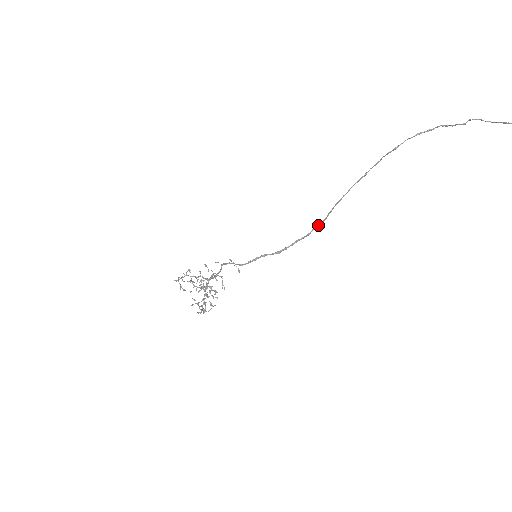
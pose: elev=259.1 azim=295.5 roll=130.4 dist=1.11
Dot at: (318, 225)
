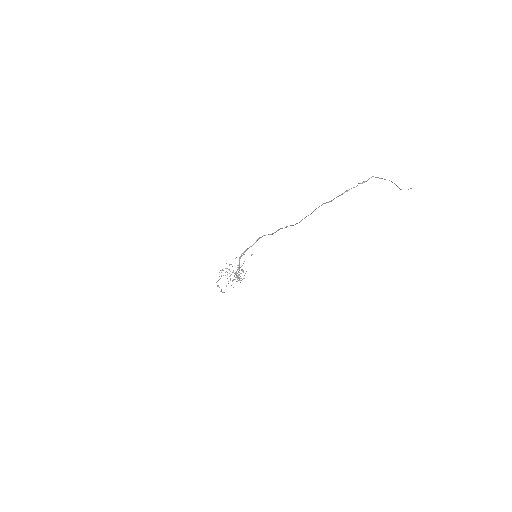
Dot at: occluded
